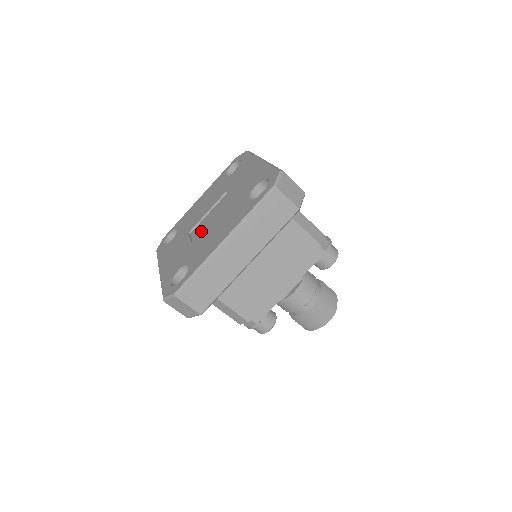
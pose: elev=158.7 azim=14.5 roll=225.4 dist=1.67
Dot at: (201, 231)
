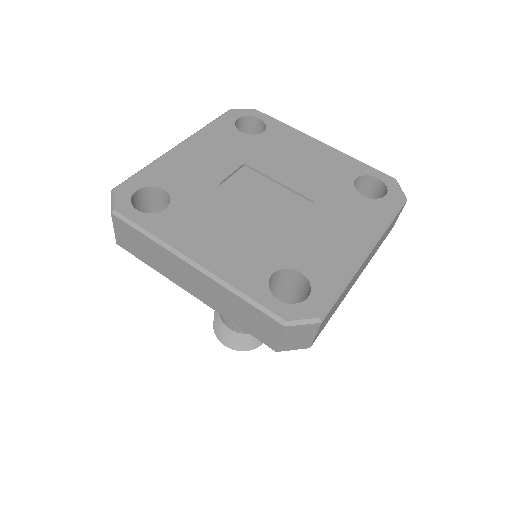
Dot at: (236, 193)
